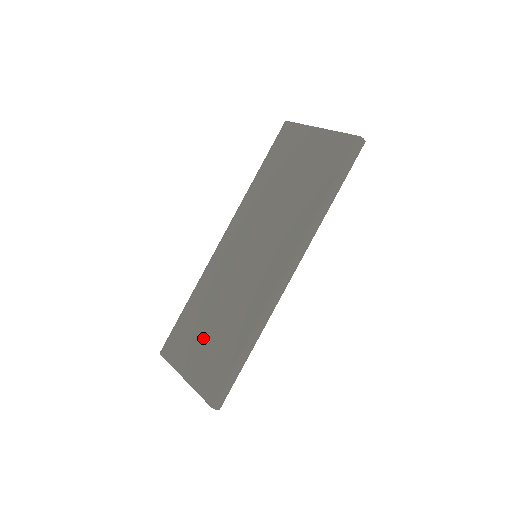
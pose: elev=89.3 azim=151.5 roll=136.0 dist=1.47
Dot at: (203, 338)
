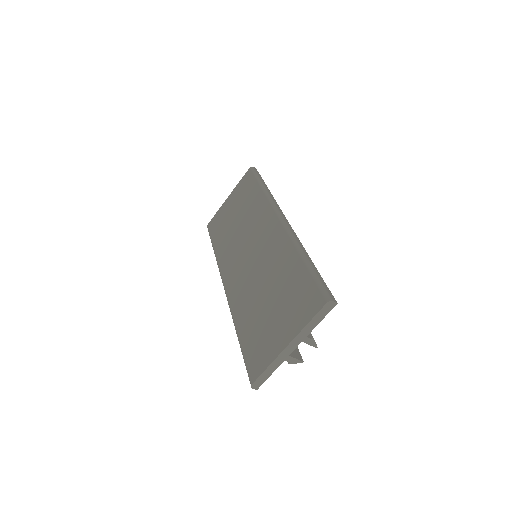
Dot at: (272, 312)
